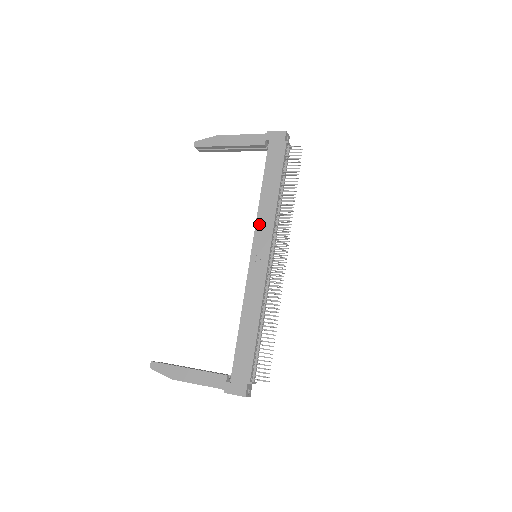
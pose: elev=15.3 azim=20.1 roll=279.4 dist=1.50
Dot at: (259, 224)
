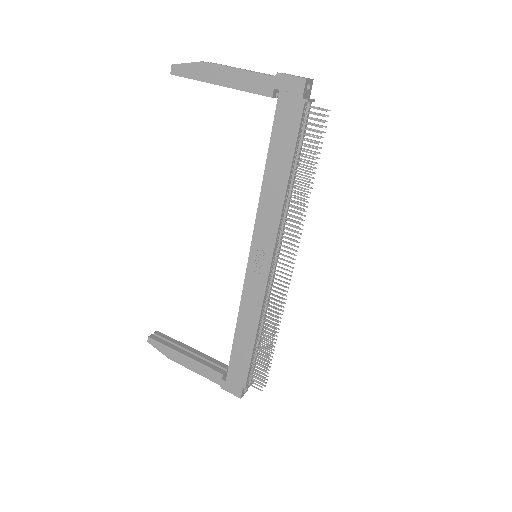
Dot at: (260, 221)
